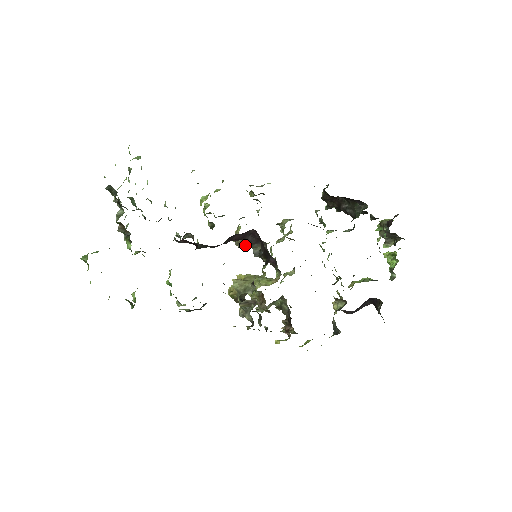
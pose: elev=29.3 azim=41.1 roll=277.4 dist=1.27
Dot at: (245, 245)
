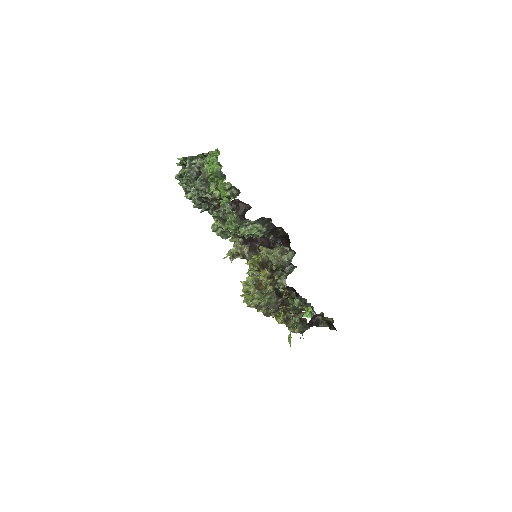
Dot at: (243, 253)
